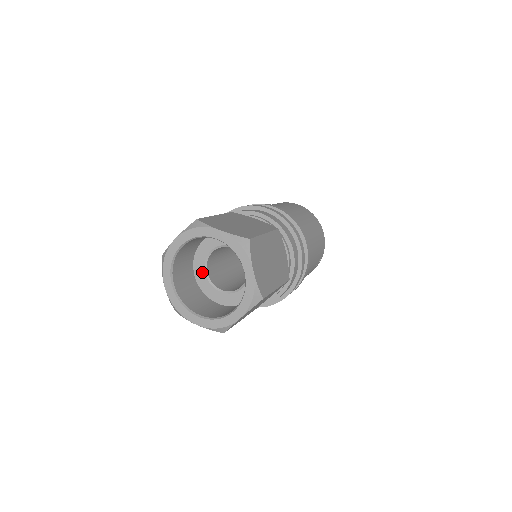
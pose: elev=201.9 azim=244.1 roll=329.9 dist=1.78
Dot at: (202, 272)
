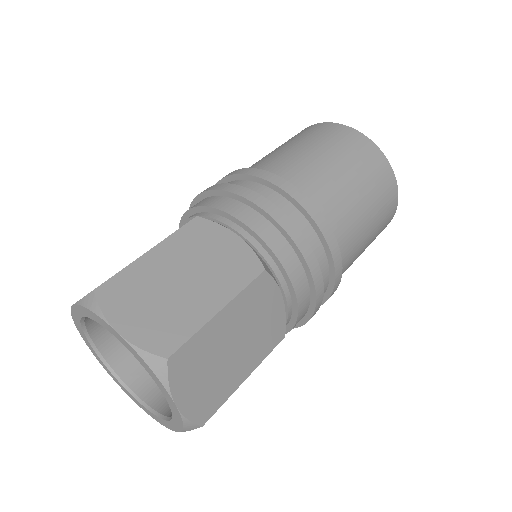
Dot at: occluded
